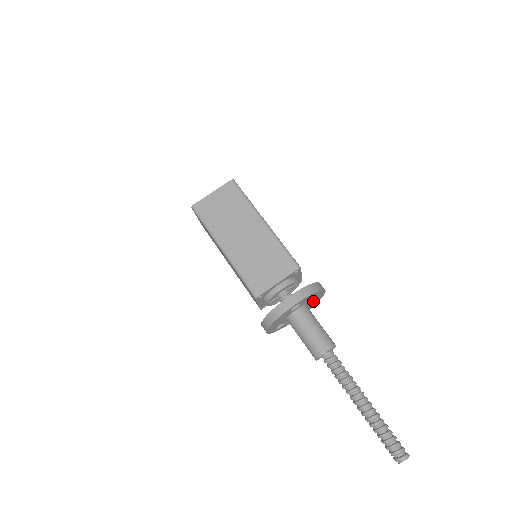
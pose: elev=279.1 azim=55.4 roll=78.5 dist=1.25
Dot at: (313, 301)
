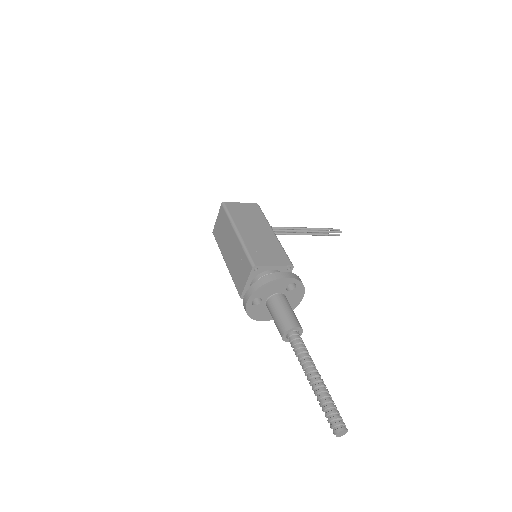
Dot at: (286, 287)
